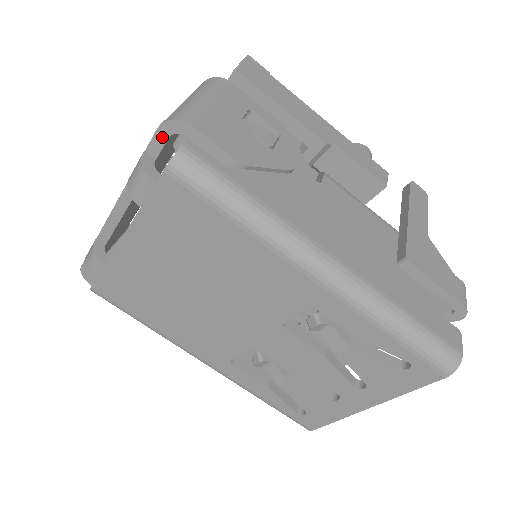
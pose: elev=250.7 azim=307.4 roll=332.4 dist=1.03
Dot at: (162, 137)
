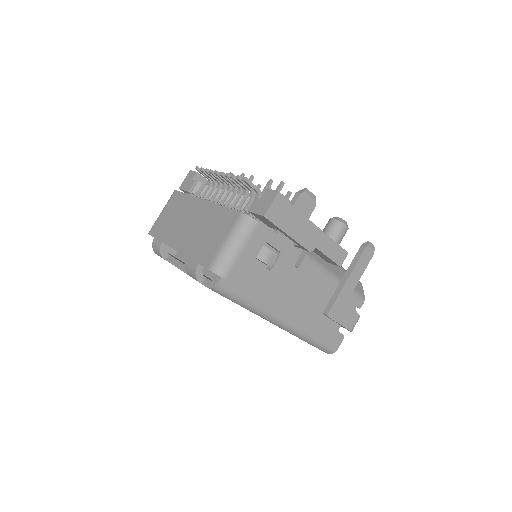
Dot at: occluded
